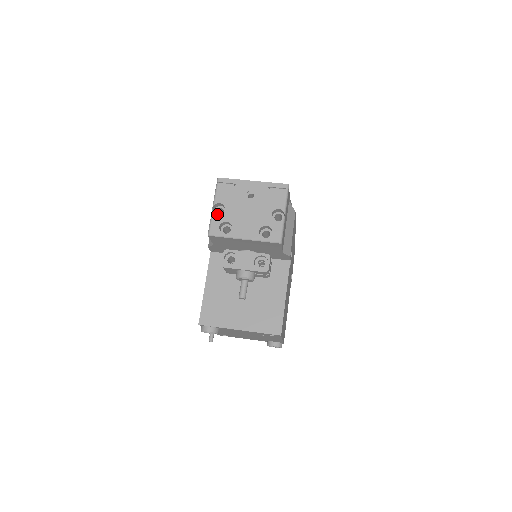
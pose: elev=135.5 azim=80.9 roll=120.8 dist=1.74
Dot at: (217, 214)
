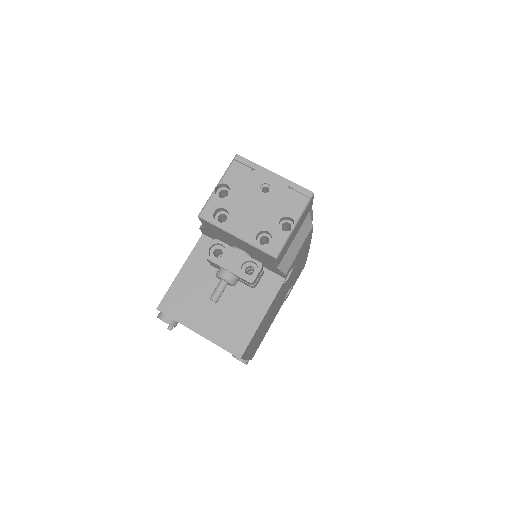
Dot at: (221, 195)
